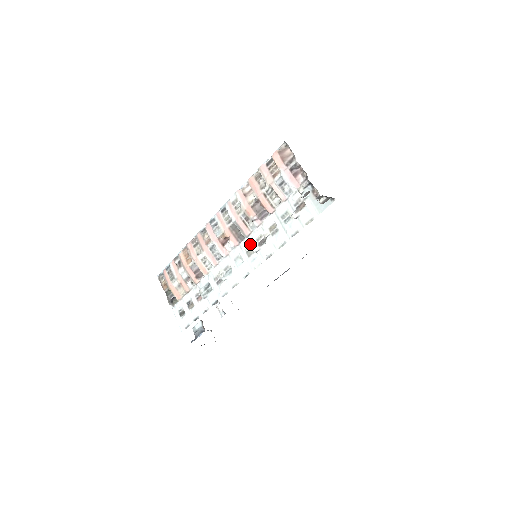
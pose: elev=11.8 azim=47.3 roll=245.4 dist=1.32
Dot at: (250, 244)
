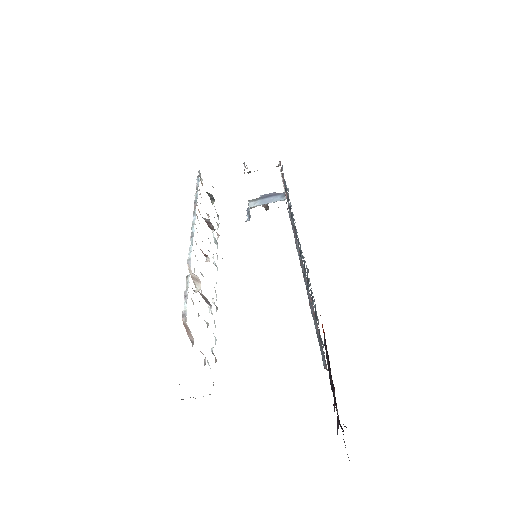
Dot at: occluded
